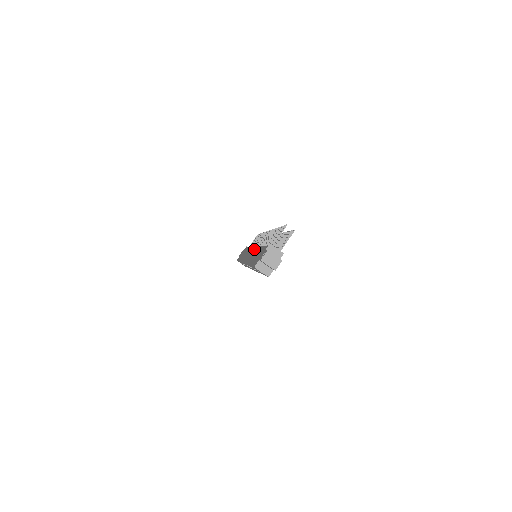
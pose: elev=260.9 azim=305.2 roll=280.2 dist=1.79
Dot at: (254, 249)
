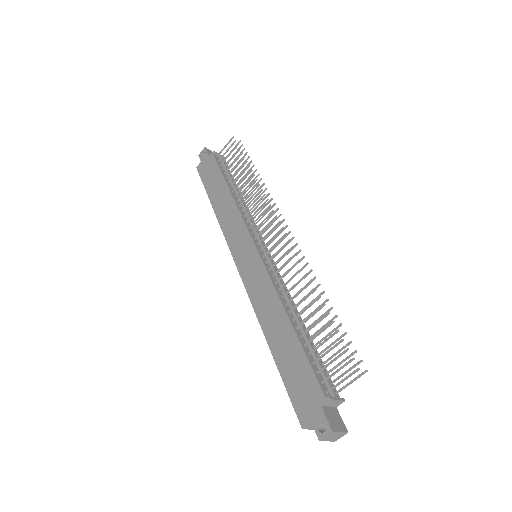
Dot at: (262, 273)
